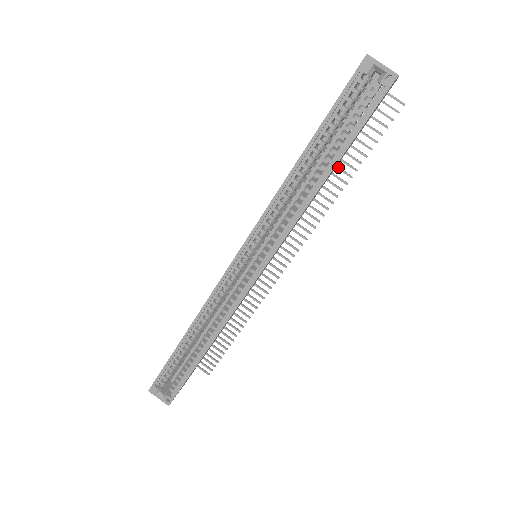
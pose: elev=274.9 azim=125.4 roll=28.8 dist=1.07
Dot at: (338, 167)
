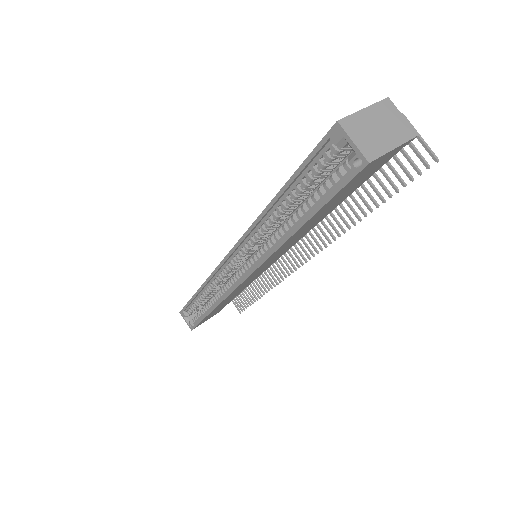
Dot at: (353, 199)
